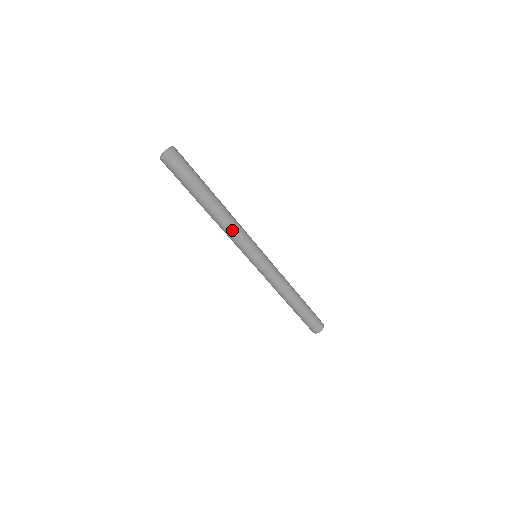
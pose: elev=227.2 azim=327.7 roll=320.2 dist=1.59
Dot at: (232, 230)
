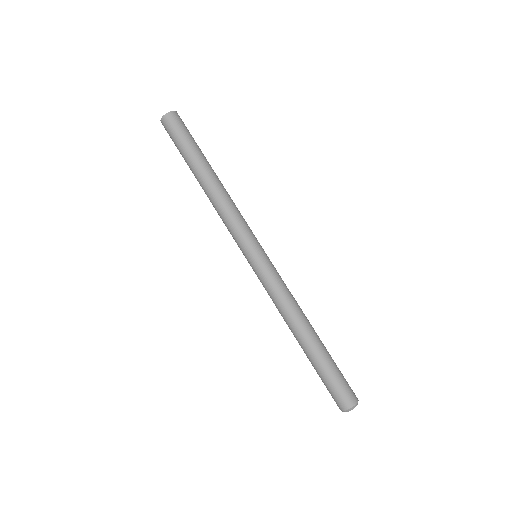
Dot at: (230, 205)
